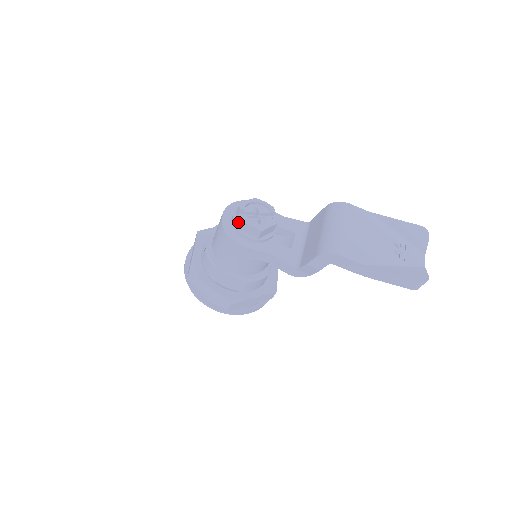
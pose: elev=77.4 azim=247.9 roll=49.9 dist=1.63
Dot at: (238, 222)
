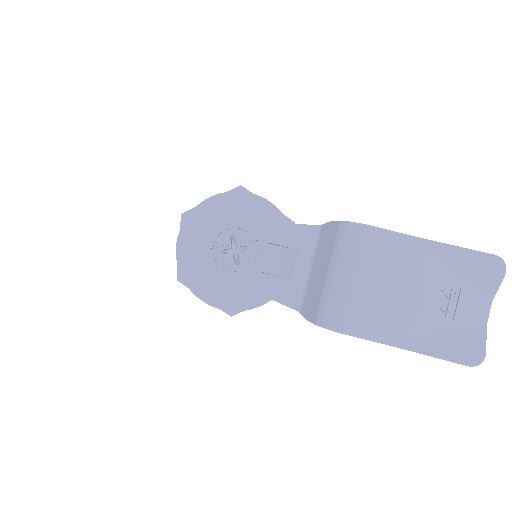
Dot at: occluded
